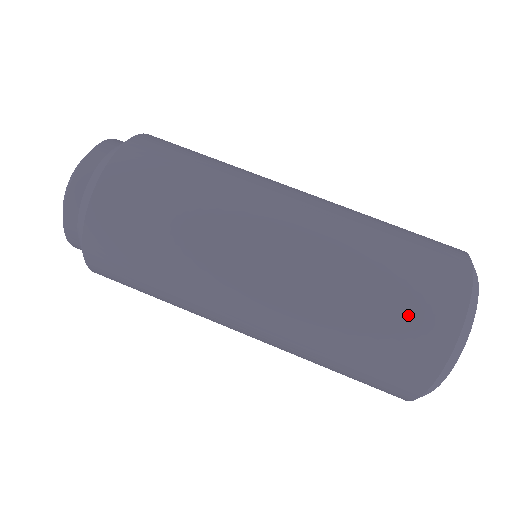
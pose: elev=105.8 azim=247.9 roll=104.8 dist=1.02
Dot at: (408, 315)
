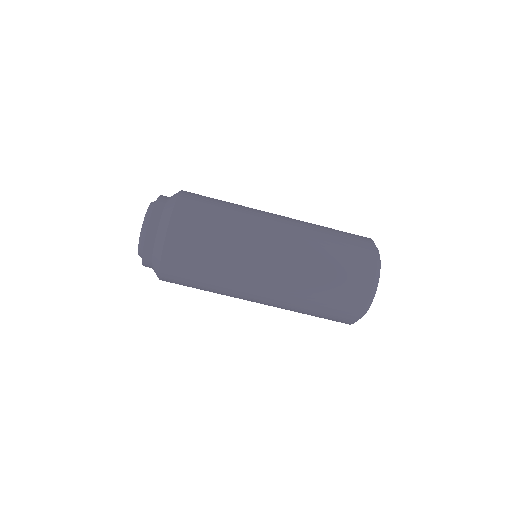
Dot at: (349, 274)
